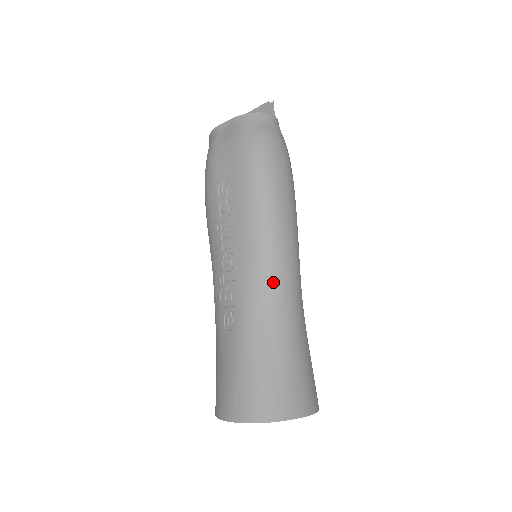
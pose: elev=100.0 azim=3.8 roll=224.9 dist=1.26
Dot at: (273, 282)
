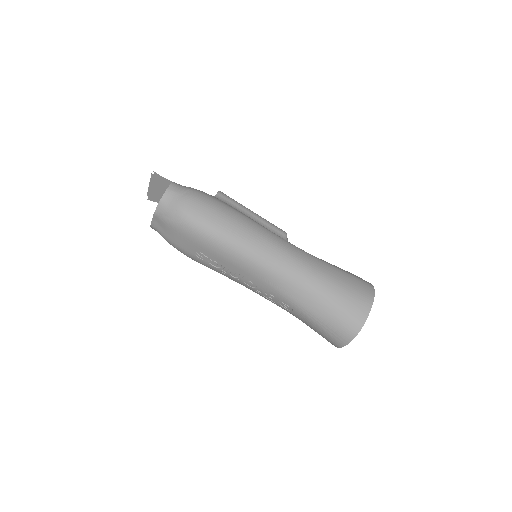
Dot at: (283, 272)
